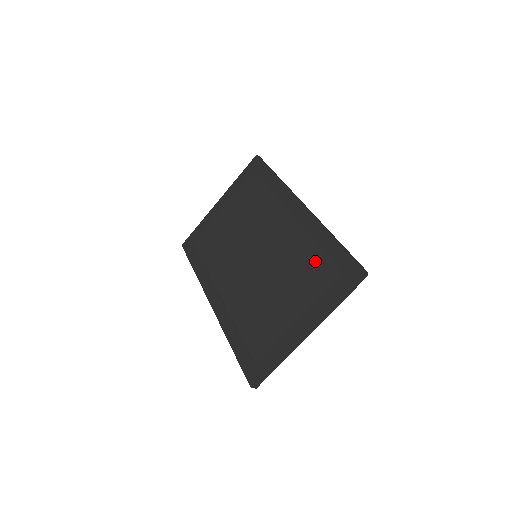
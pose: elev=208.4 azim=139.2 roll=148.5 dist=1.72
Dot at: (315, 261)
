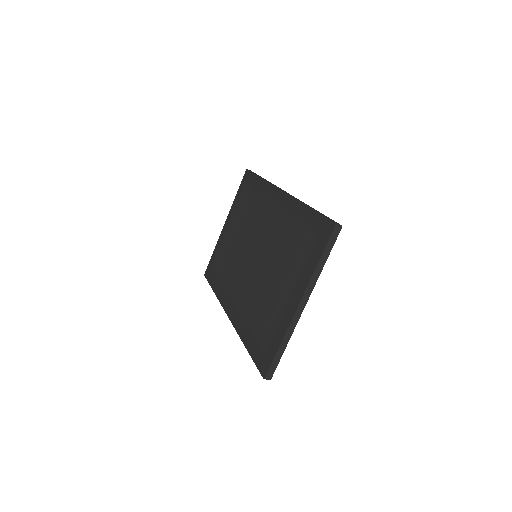
Dot at: (297, 236)
